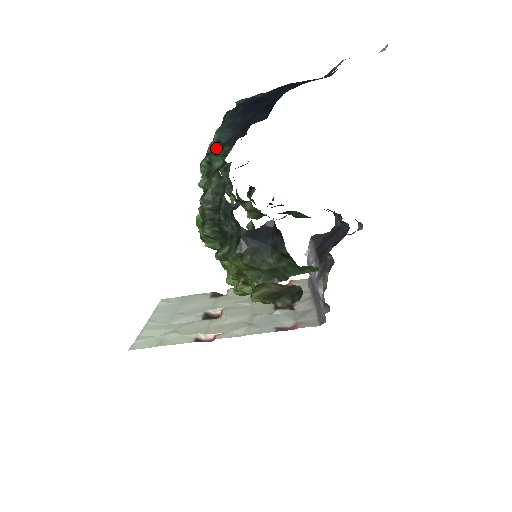
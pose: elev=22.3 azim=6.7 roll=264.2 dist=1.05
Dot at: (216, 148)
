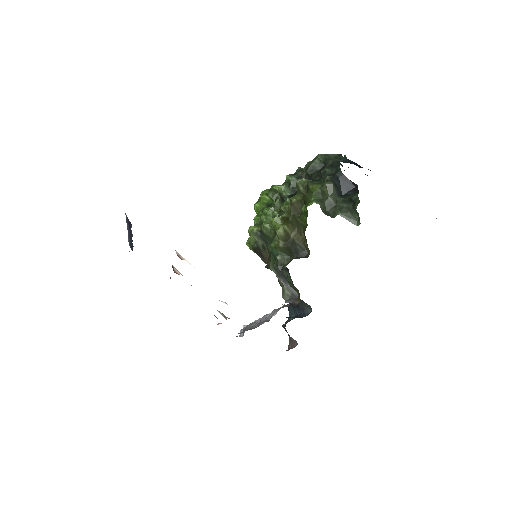
Dot at: occluded
